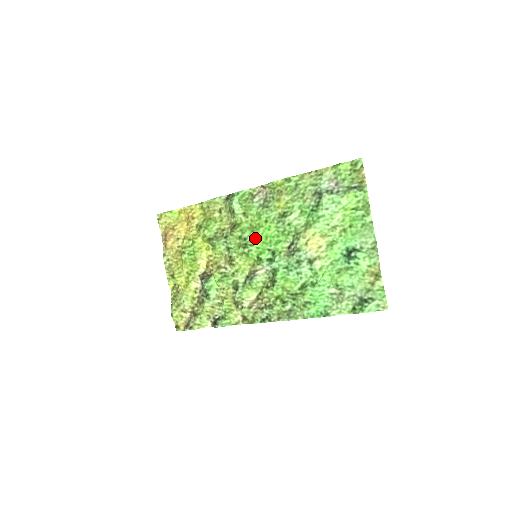
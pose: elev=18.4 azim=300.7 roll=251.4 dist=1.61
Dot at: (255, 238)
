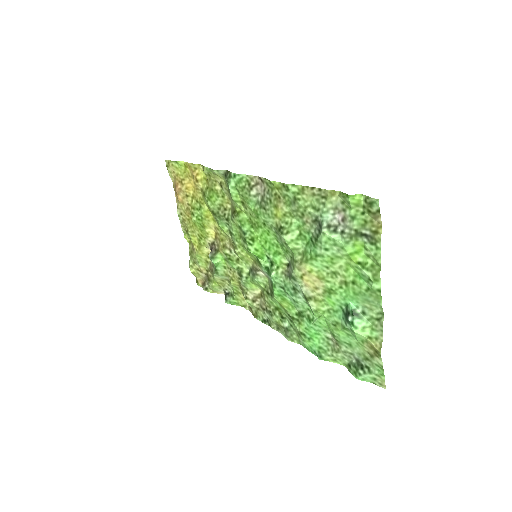
Dot at: (254, 236)
